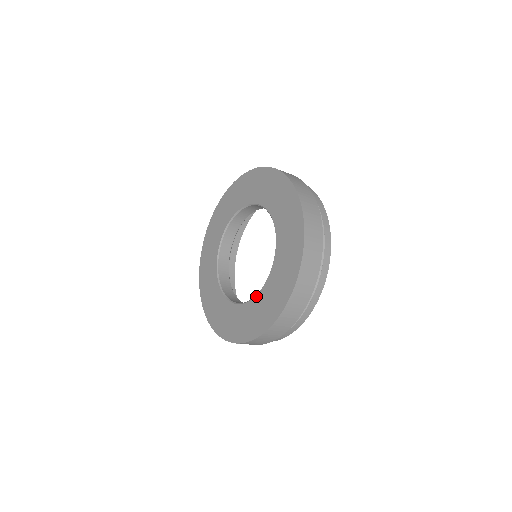
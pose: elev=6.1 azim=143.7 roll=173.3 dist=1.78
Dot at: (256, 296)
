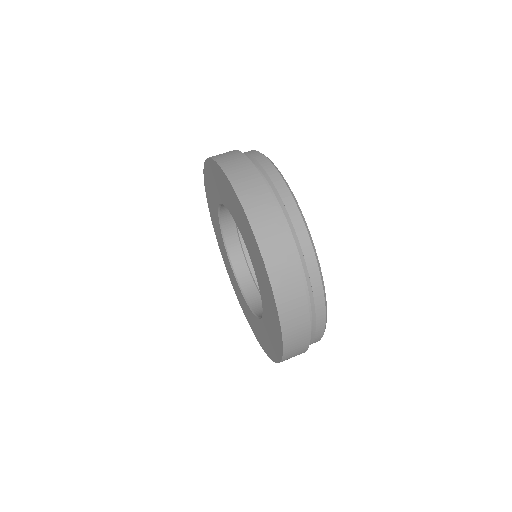
Dot at: (259, 320)
